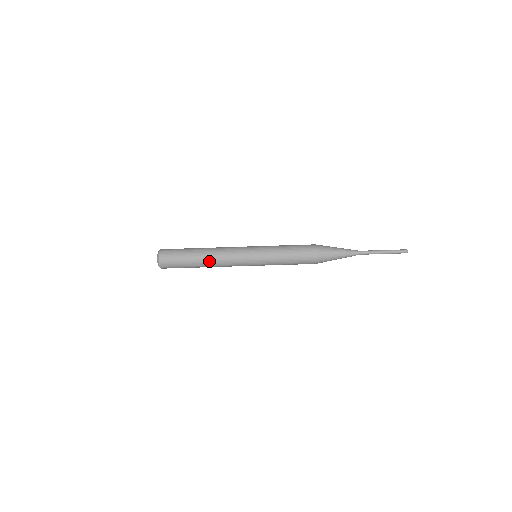
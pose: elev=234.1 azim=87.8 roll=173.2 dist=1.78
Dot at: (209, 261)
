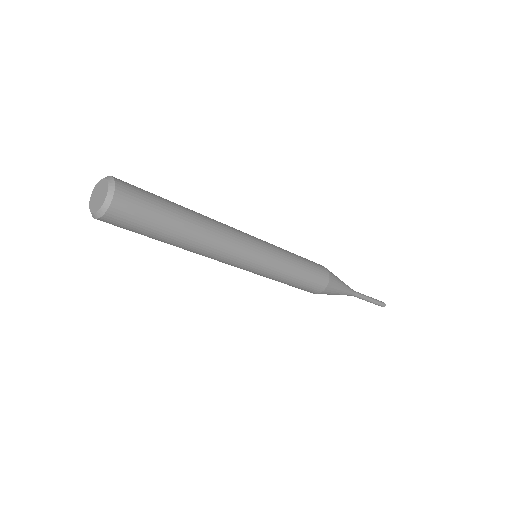
Dot at: (199, 245)
